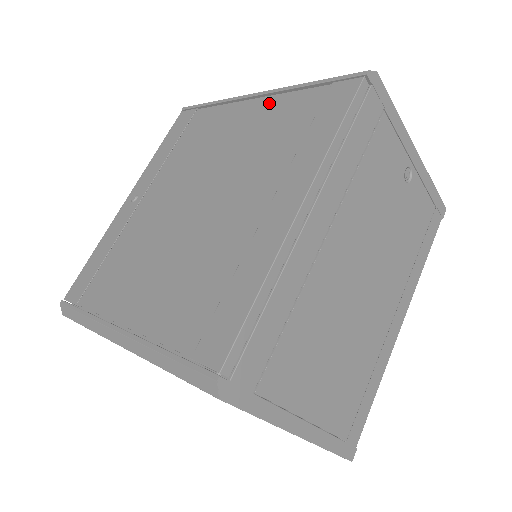
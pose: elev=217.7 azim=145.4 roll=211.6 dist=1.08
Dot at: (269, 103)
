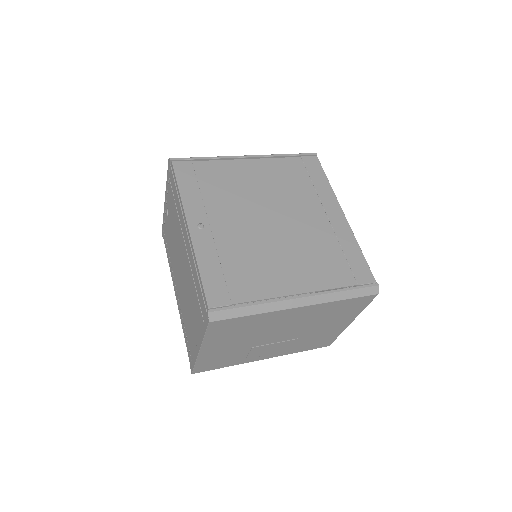
Dot at: (266, 163)
